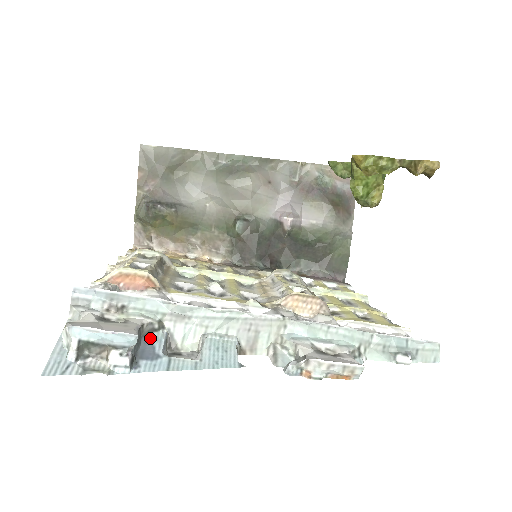
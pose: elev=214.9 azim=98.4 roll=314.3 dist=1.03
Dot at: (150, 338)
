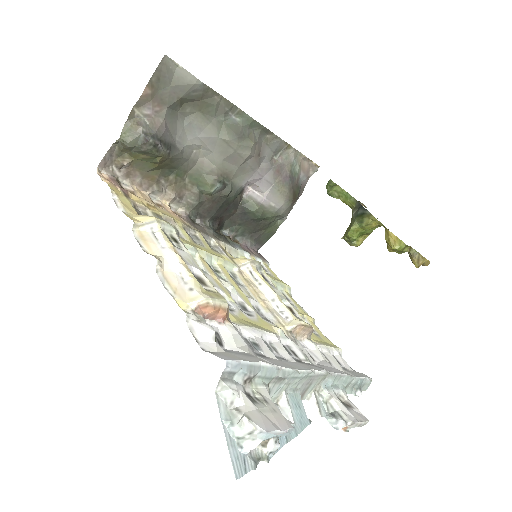
Dot at: occluded
